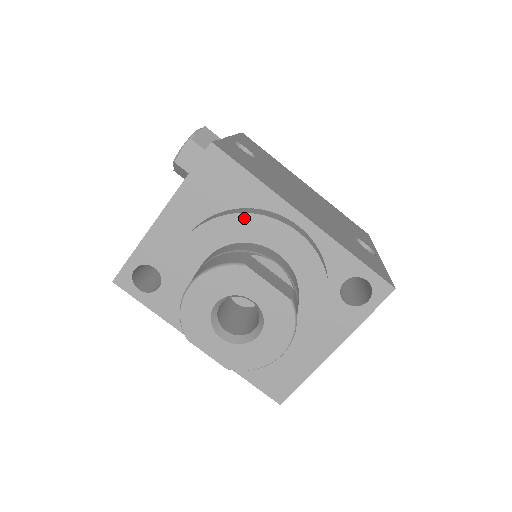
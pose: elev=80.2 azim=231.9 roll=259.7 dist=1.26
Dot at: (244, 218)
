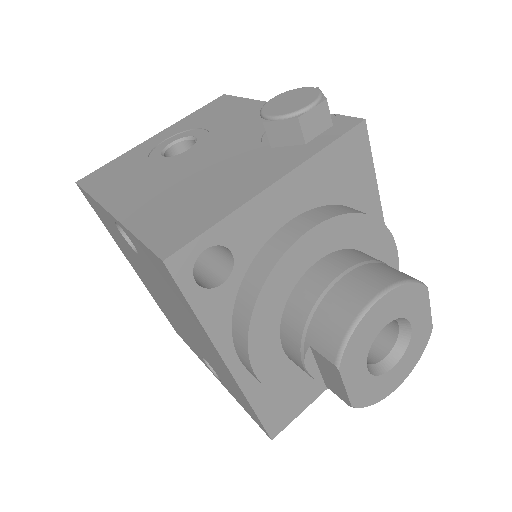
Dot at: (372, 223)
